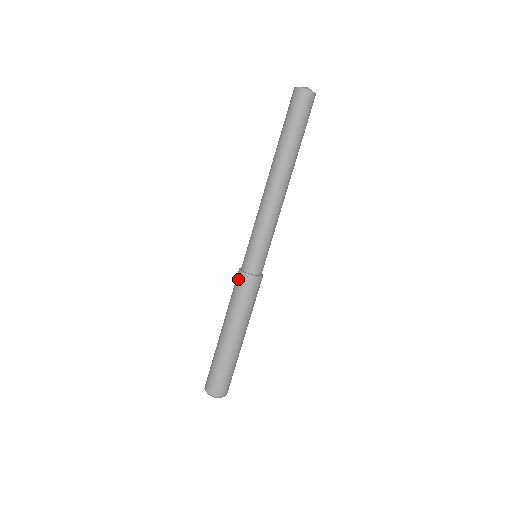
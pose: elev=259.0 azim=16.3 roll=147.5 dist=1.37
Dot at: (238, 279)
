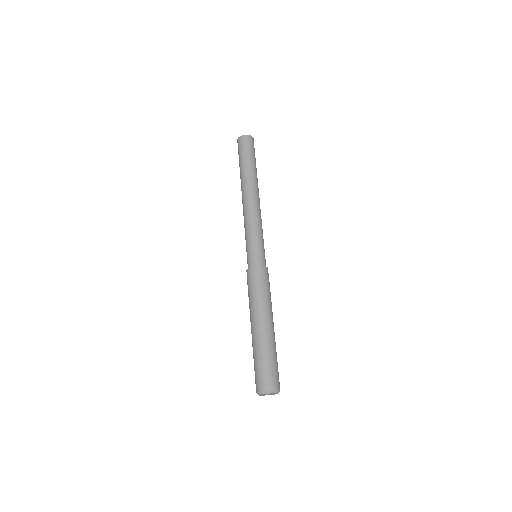
Dot at: (247, 278)
